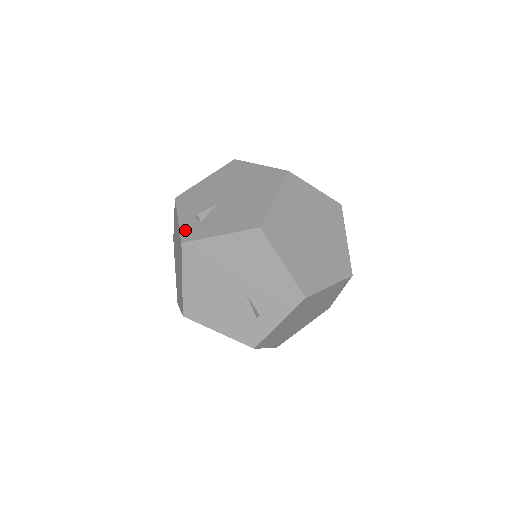
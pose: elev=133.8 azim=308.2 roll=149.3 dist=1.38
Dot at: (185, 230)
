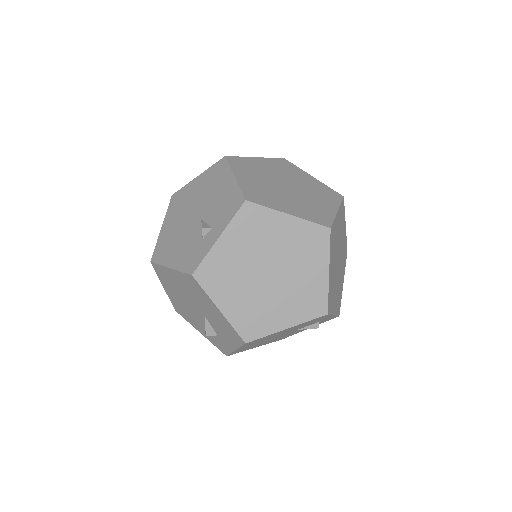
Dot at: occluded
